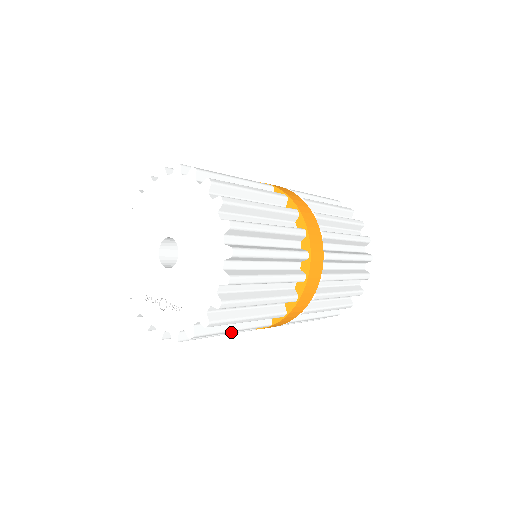
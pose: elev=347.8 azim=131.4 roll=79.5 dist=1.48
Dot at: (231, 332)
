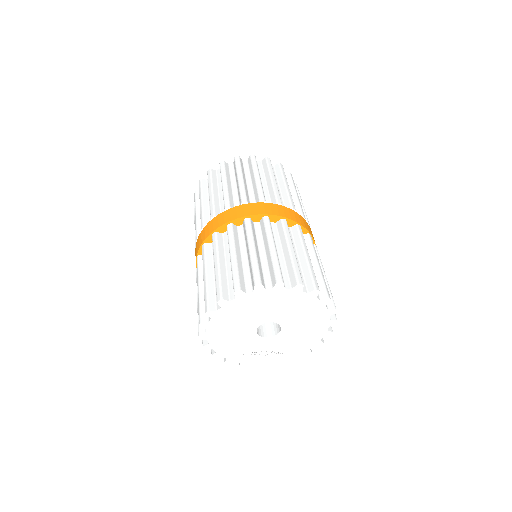
Dot at: occluded
